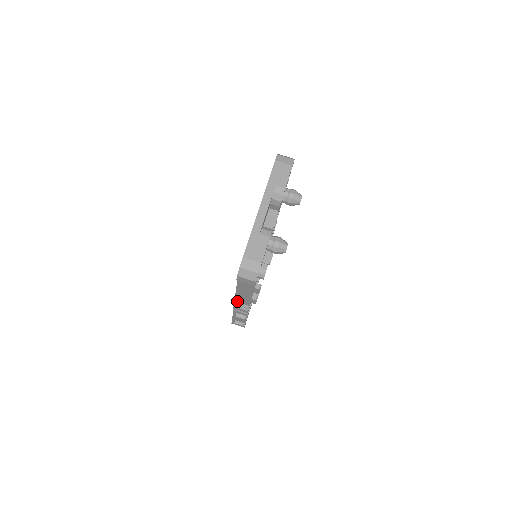
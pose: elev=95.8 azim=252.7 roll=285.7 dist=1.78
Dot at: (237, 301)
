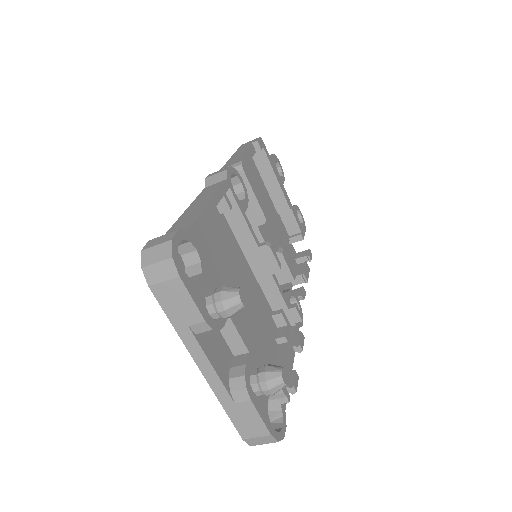
Dot at: occluded
